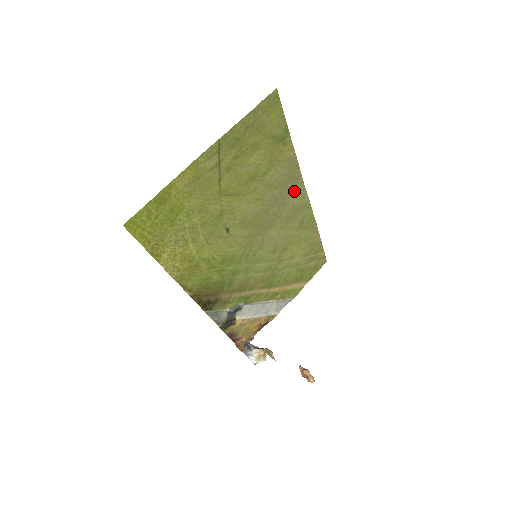
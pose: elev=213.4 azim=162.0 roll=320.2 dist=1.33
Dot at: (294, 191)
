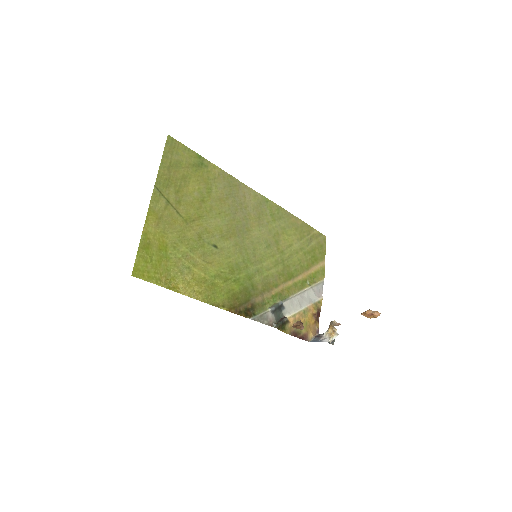
Dot at: (244, 195)
